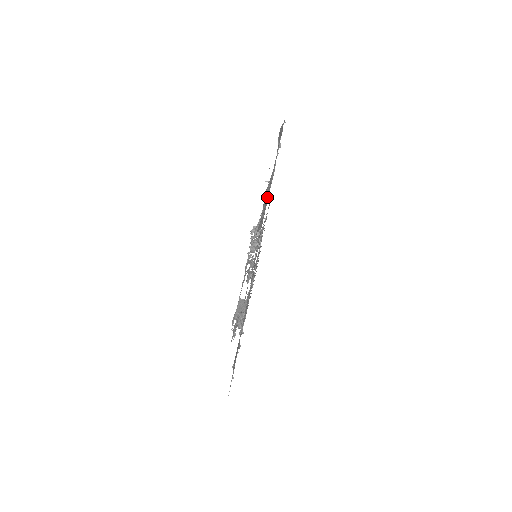
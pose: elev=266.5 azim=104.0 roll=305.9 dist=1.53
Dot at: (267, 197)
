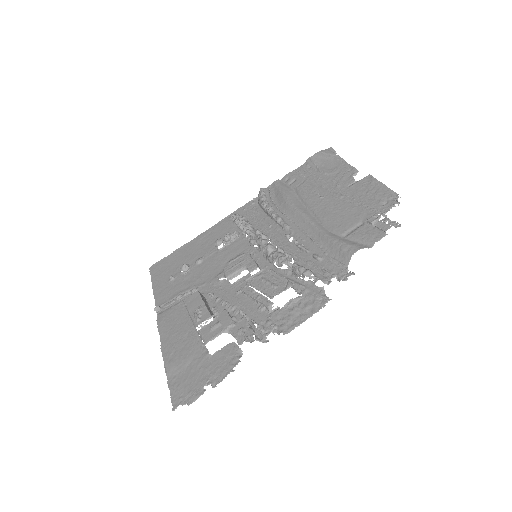
Dot at: (395, 224)
